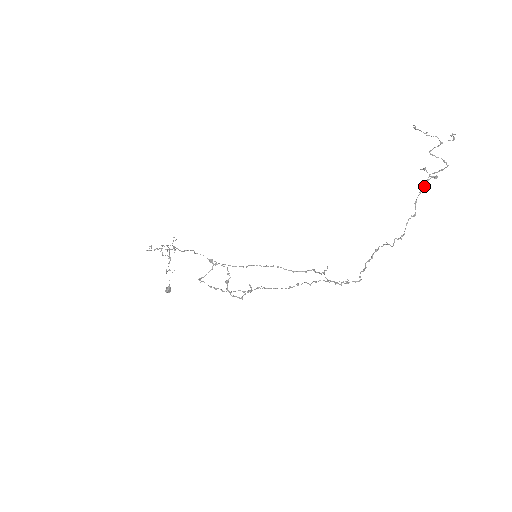
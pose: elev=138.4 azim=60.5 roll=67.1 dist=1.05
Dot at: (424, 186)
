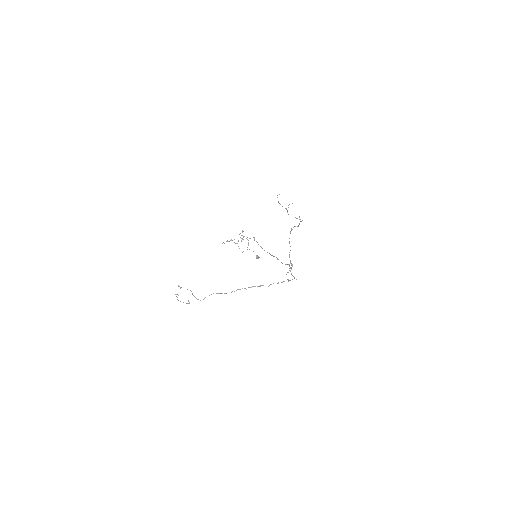
Dot at: (290, 233)
